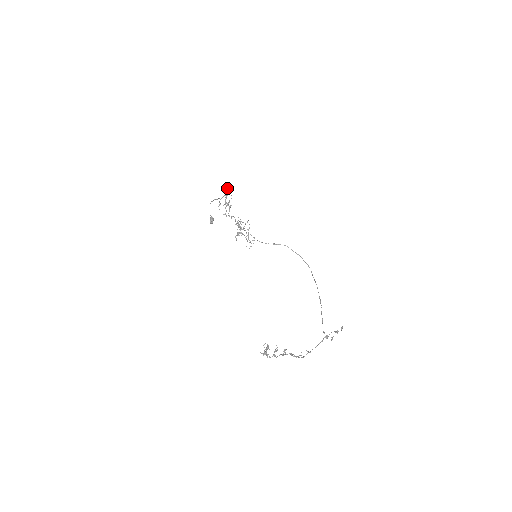
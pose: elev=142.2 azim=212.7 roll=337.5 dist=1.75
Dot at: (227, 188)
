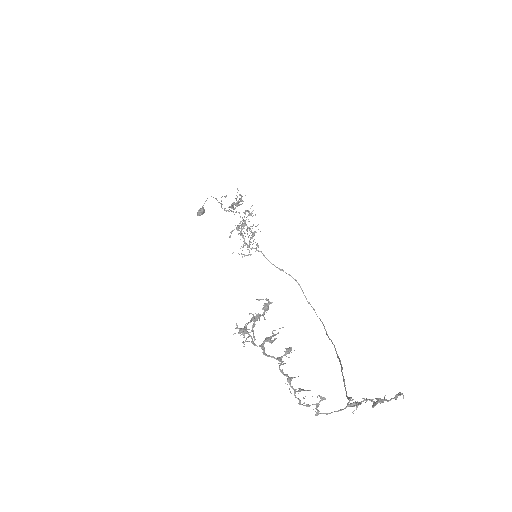
Dot at: (240, 195)
